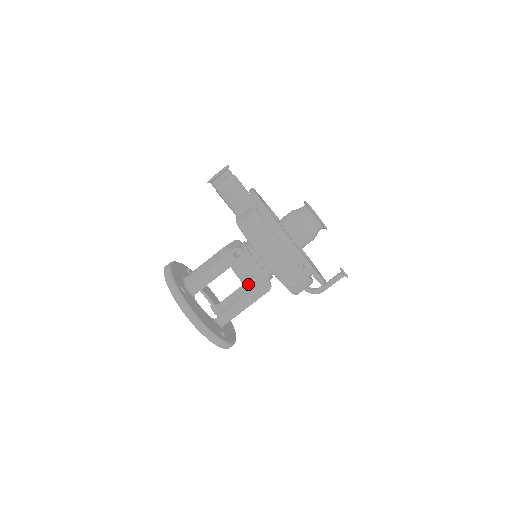
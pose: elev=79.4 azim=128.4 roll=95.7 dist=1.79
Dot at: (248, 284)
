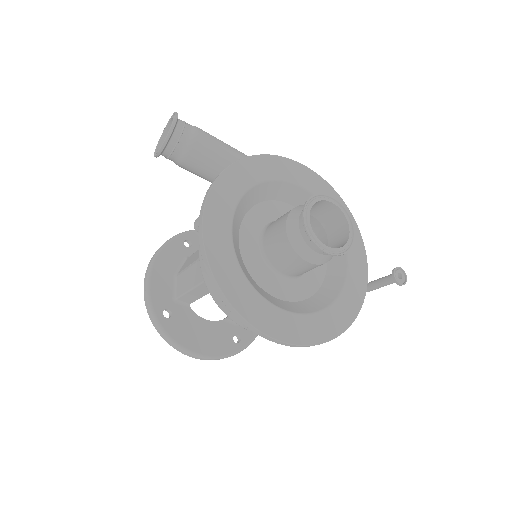
Dot at: occluded
